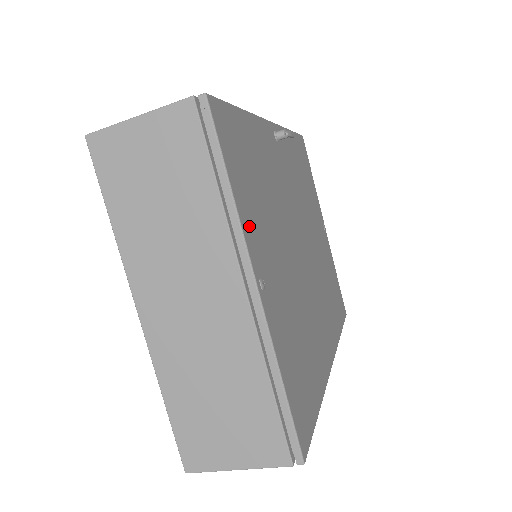
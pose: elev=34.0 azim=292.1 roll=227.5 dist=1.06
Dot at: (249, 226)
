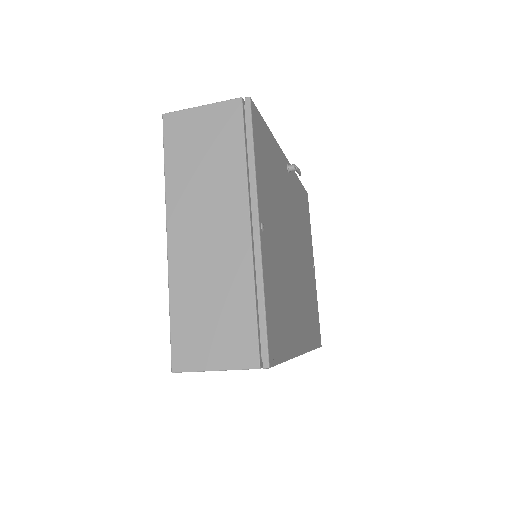
Dot at: (261, 189)
